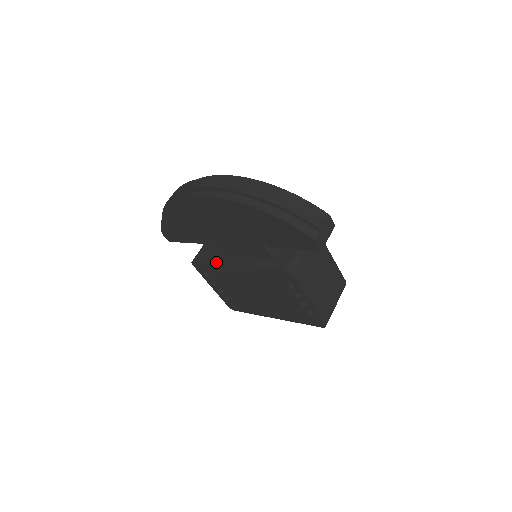
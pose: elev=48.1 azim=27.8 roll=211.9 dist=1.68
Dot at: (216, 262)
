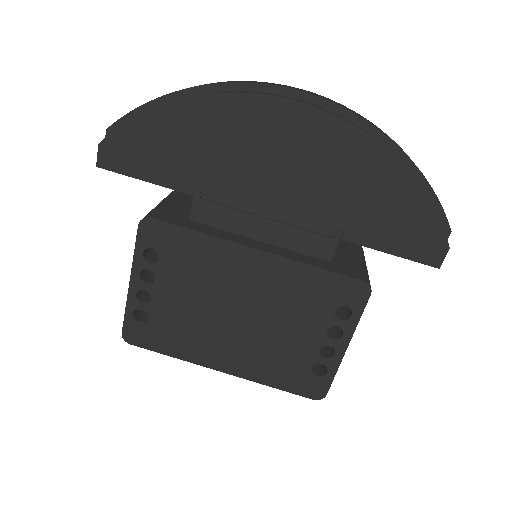
Dot at: (212, 233)
